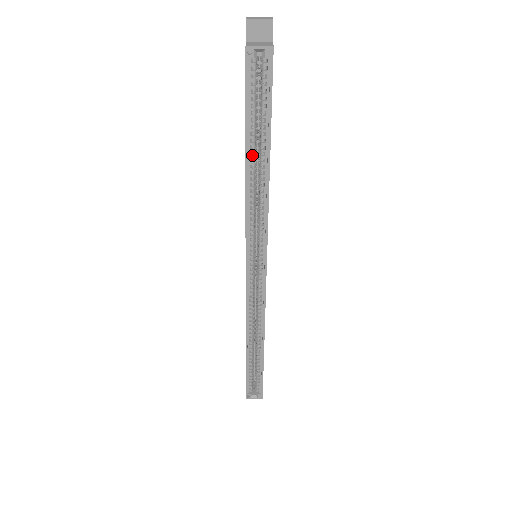
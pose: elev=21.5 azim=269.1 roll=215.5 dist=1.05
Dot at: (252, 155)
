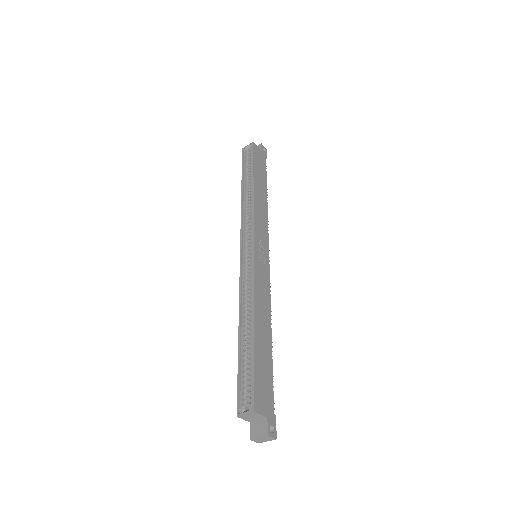
Dot at: (246, 188)
